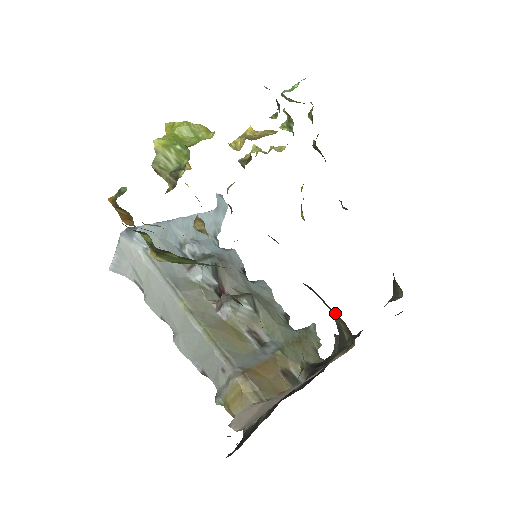
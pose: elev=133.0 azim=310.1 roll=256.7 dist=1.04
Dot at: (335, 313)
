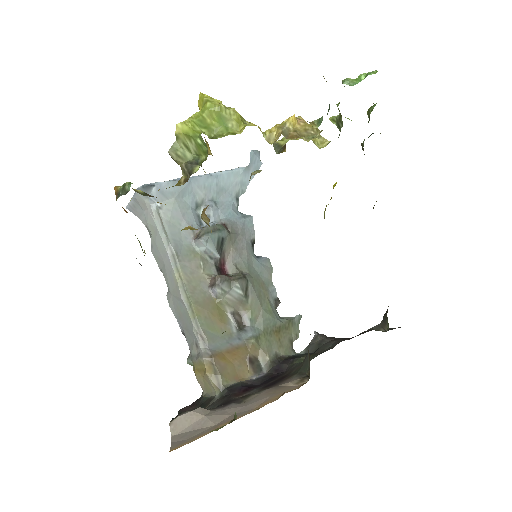
Dot at: occluded
